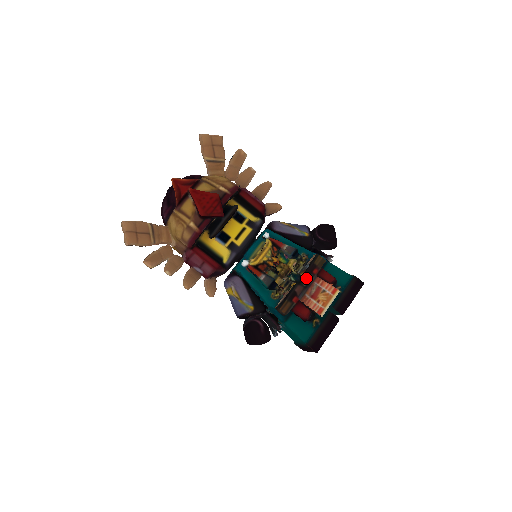
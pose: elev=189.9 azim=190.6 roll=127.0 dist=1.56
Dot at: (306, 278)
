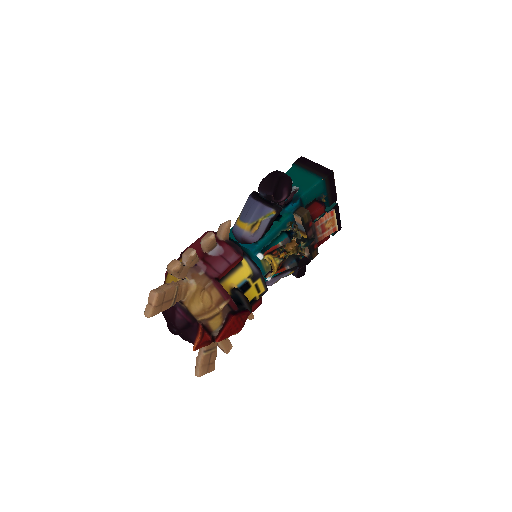
Dot at: (310, 234)
